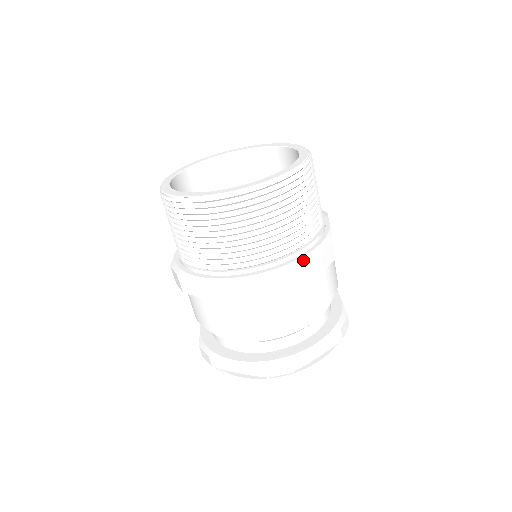
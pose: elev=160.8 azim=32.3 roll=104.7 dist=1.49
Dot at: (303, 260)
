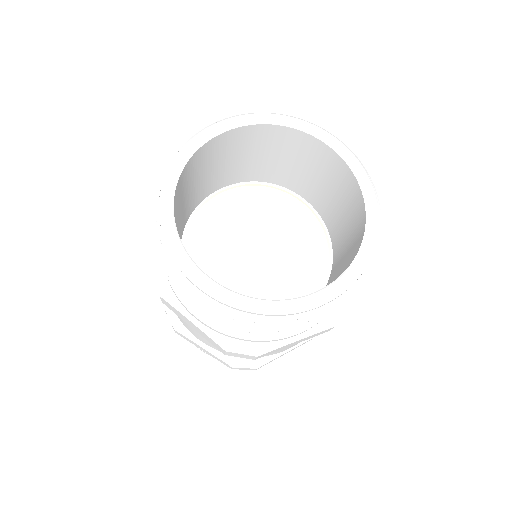
Dot at: (312, 335)
